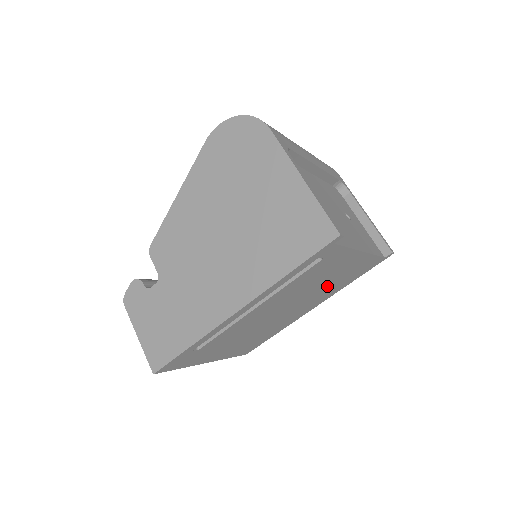
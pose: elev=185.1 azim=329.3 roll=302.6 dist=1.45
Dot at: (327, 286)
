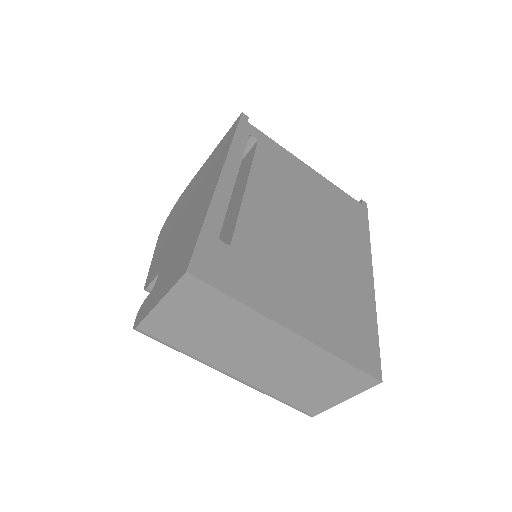
Dot at: (330, 216)
